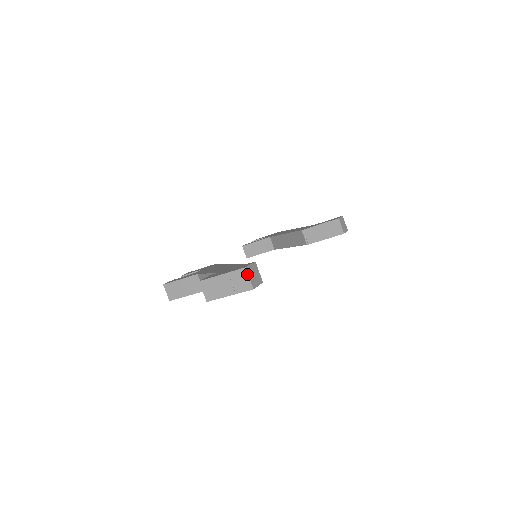
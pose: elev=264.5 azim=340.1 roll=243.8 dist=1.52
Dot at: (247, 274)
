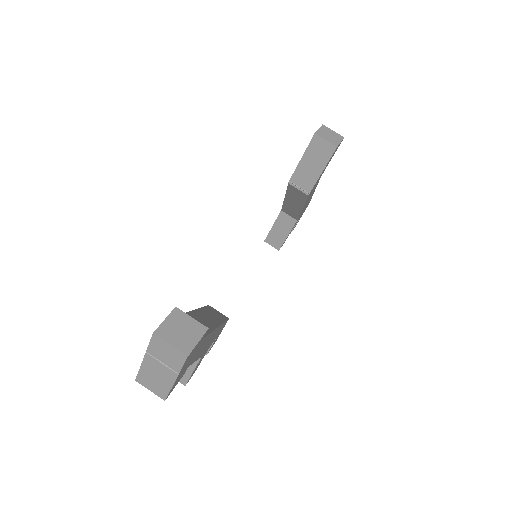
Dot at: (162, 341)
